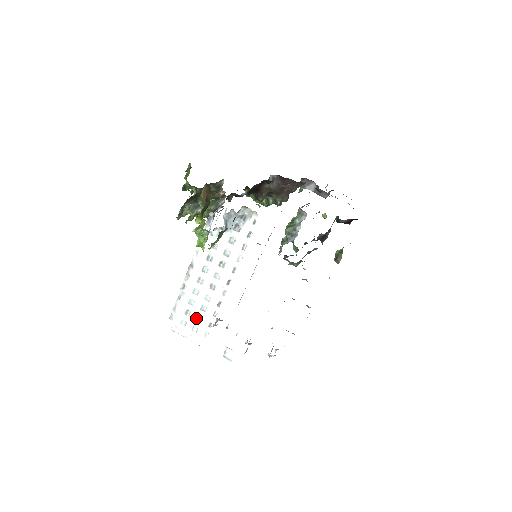
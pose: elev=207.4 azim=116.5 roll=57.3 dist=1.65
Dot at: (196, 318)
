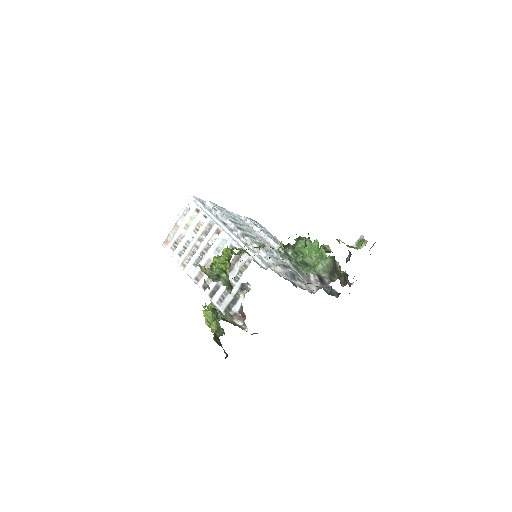
Dot at: occluded
